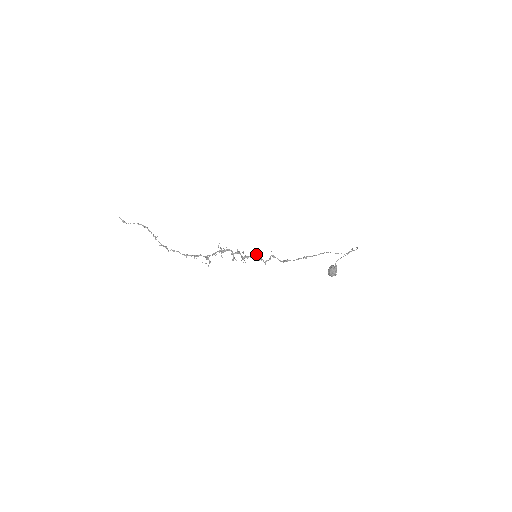
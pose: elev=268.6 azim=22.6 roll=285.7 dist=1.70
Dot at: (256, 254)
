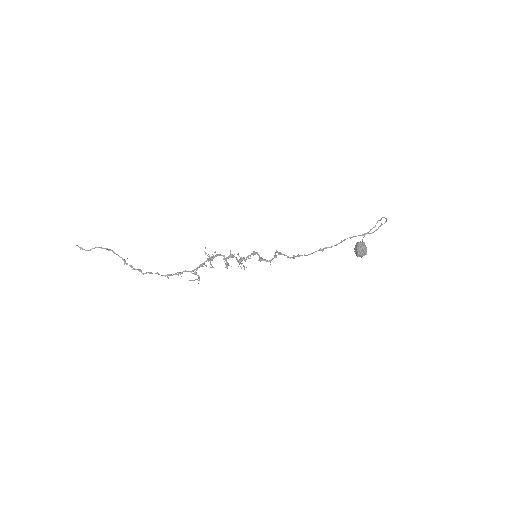
Dot at: occluded
